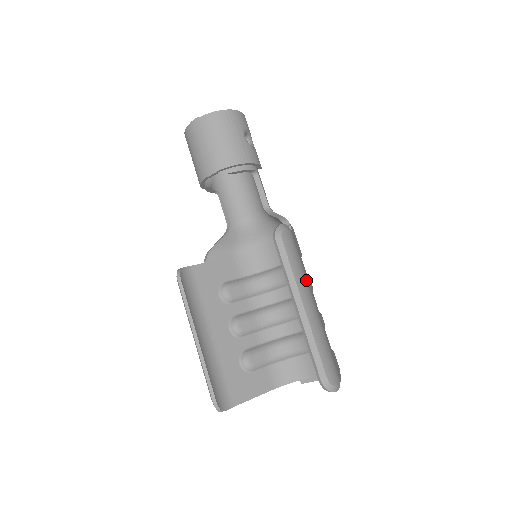
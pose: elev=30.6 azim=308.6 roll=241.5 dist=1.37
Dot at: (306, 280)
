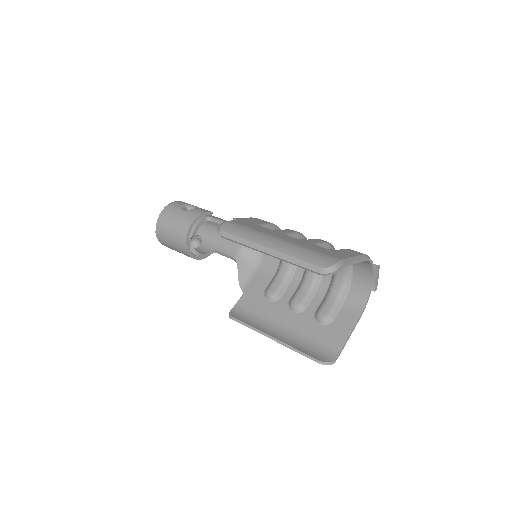
Dot at: (262, 234)
